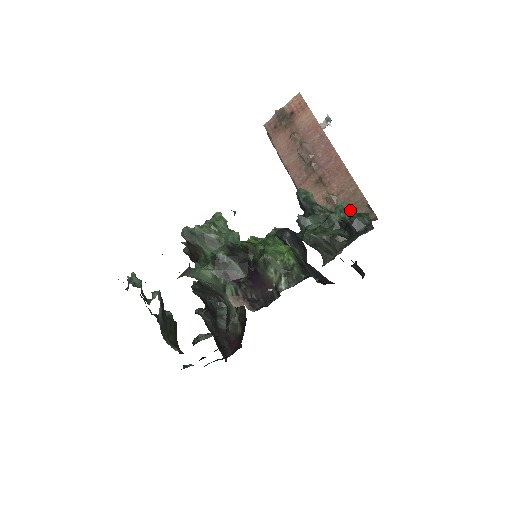
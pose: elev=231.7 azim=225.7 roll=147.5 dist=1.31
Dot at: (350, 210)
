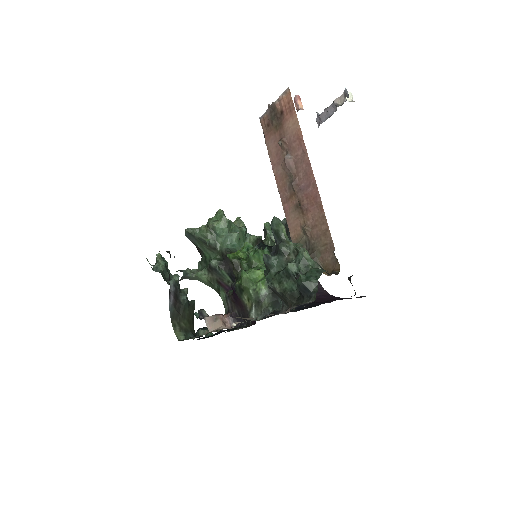
Dot at: (311, 259)
